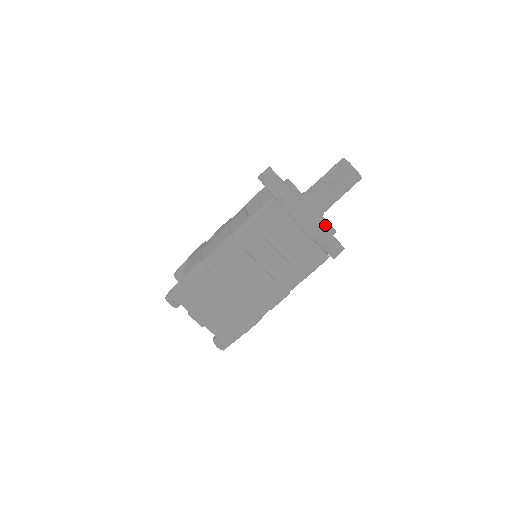
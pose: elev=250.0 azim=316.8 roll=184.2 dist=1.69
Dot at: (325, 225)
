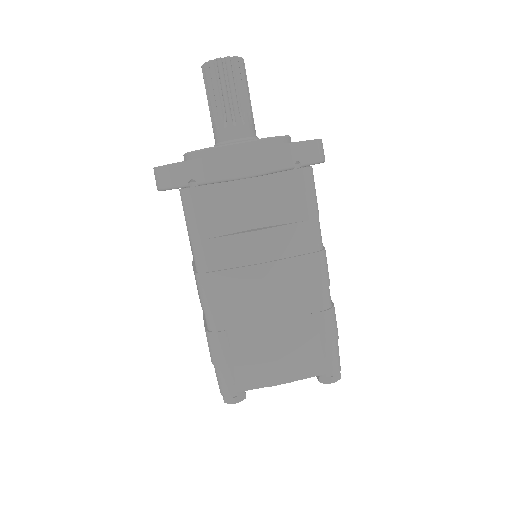
Dot at: (265, 145)
